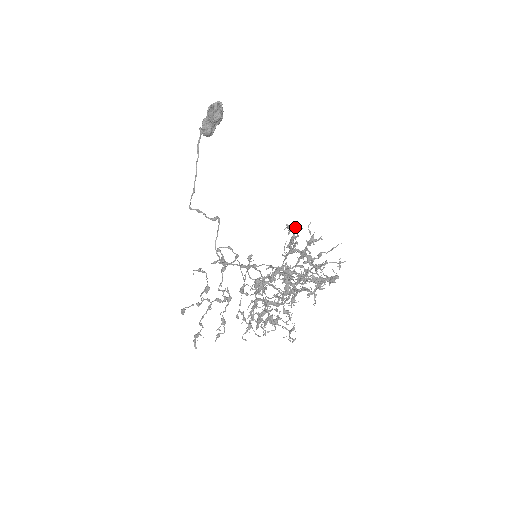
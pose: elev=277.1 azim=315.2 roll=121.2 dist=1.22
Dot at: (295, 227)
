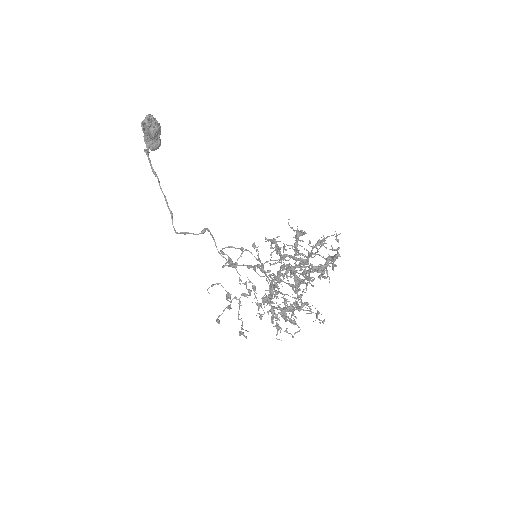
Dot at: (273, 242)
